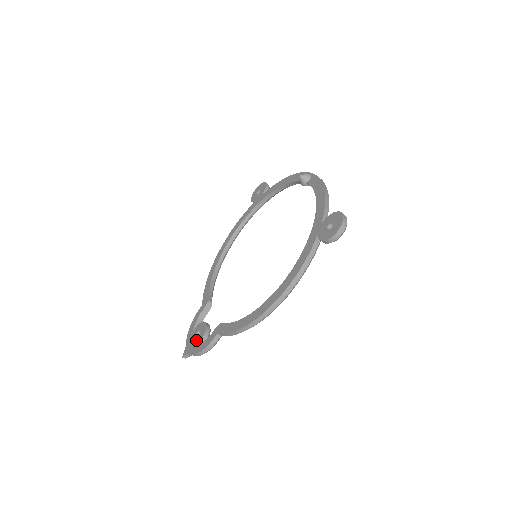
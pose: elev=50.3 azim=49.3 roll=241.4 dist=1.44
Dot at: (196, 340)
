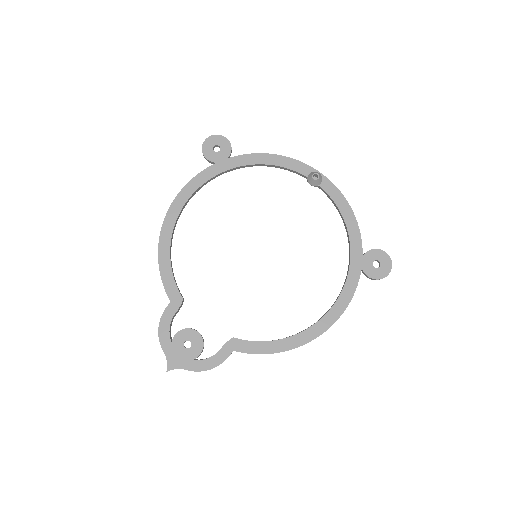
Dot at: (189, 353)
